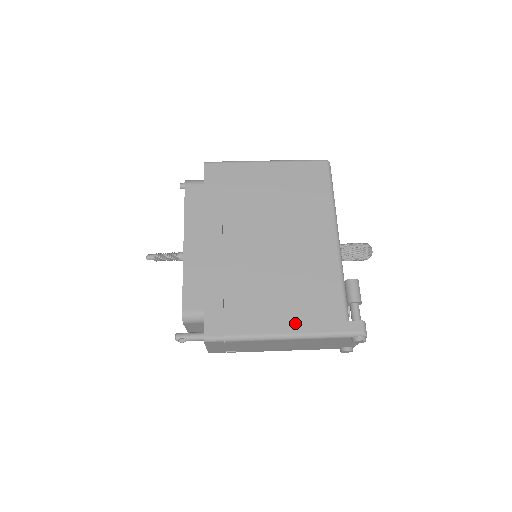
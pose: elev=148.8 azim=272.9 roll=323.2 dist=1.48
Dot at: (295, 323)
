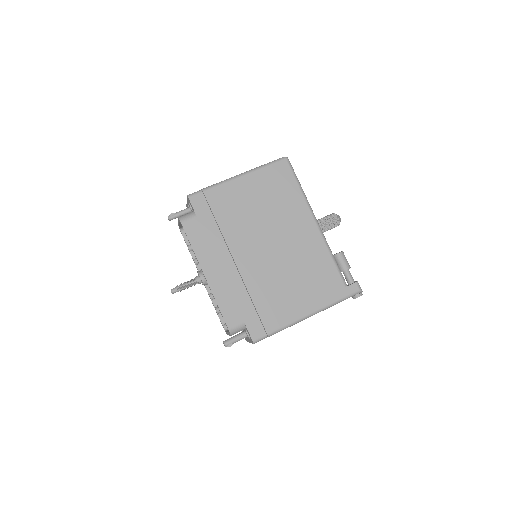
Dot at: (312, 303)
